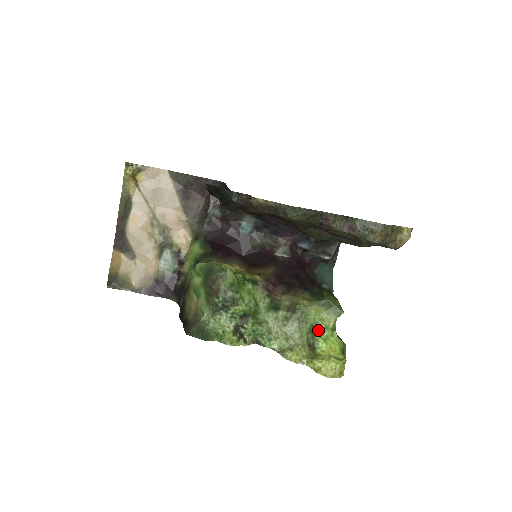
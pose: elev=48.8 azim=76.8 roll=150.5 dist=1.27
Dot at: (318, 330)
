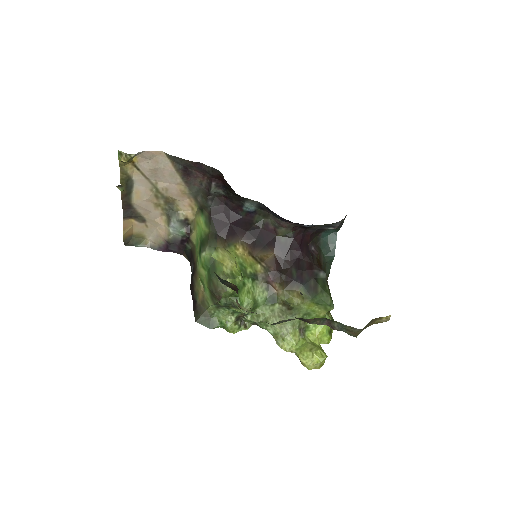
Dot at: (310, 317)
